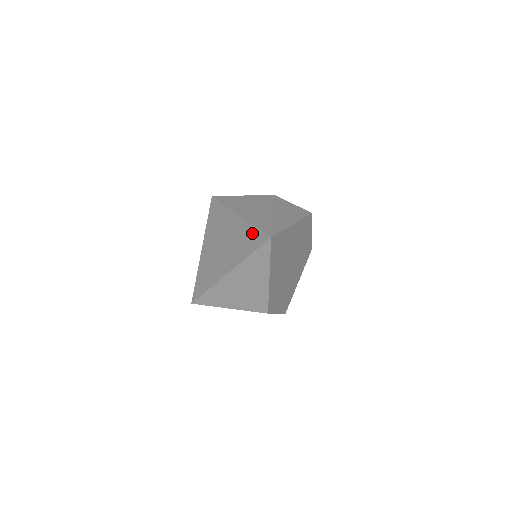
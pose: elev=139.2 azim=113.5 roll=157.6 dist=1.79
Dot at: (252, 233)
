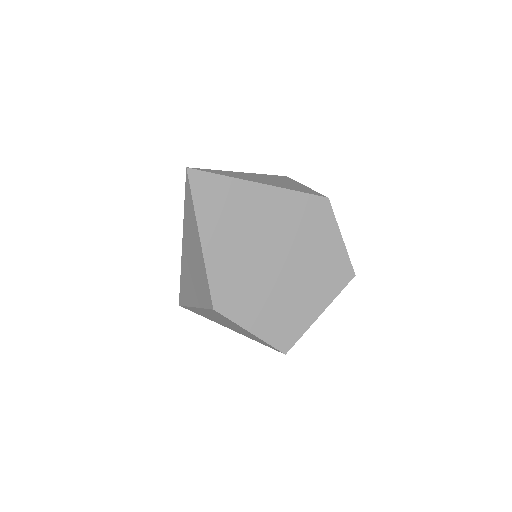
Dot at: occluded
